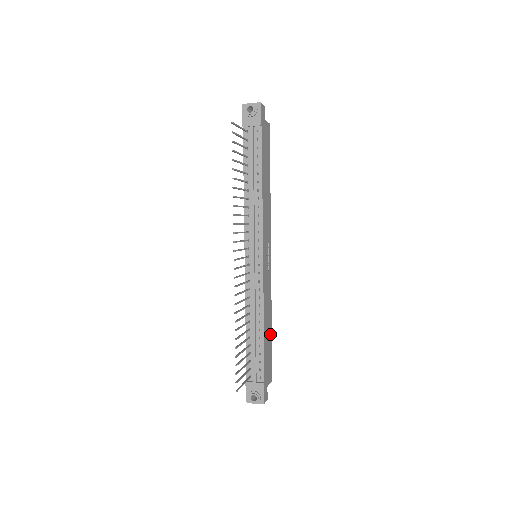
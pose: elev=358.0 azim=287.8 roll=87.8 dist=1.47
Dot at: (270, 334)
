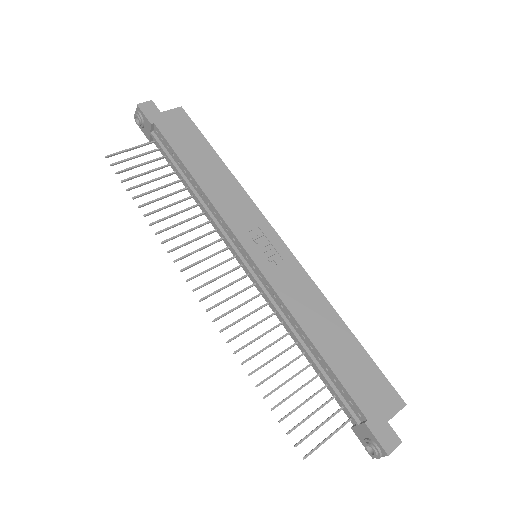
Dot at: (349, 340)
